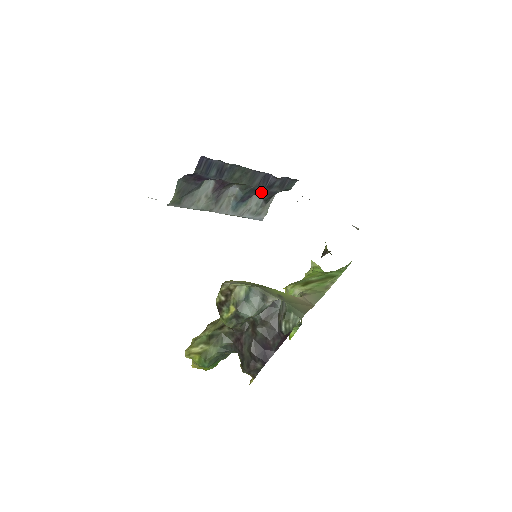
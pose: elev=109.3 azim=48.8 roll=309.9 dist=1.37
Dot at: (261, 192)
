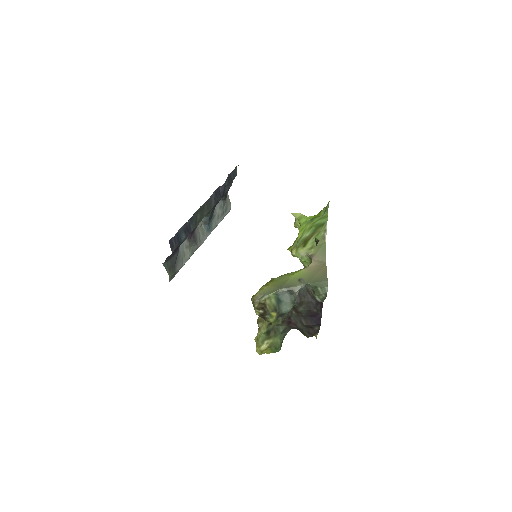
Dot at: occluded
